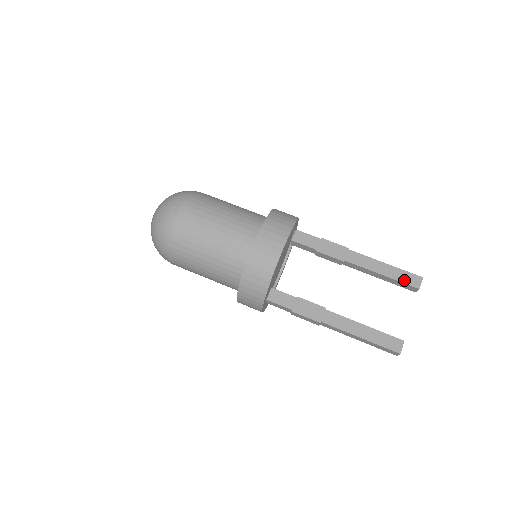
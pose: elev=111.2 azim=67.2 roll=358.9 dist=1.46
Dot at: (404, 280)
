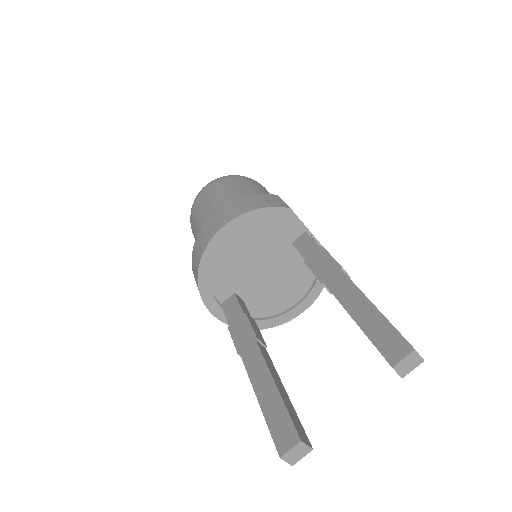
Dot at: (379, 341)
